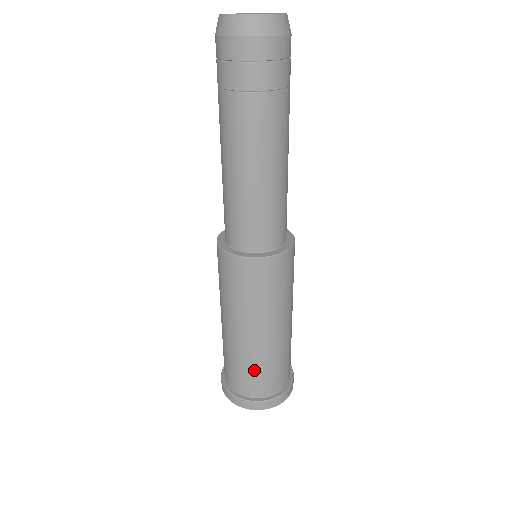
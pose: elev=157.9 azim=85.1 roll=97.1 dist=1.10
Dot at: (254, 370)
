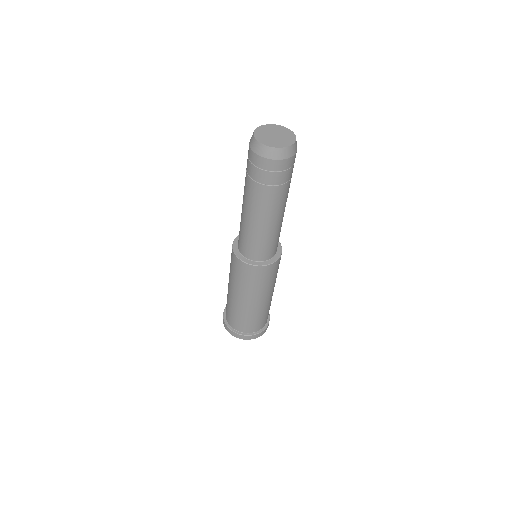
Dot at: (245, 319)
